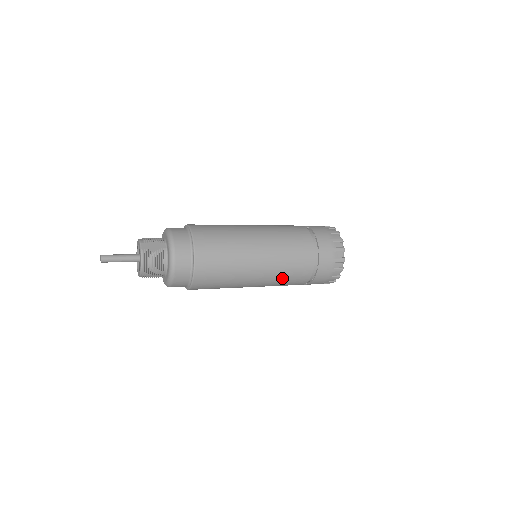
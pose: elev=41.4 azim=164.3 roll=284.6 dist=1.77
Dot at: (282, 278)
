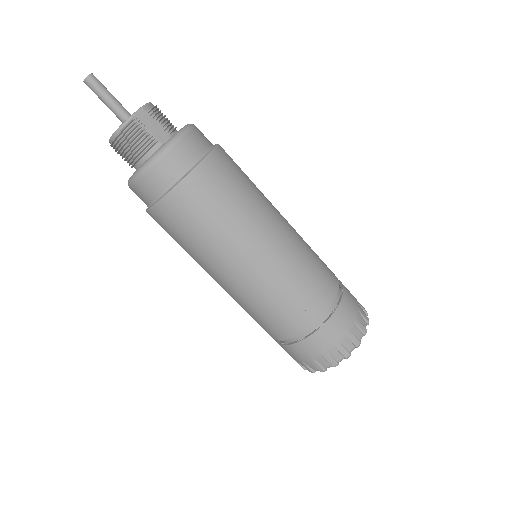
Dot at: (251, 308)
